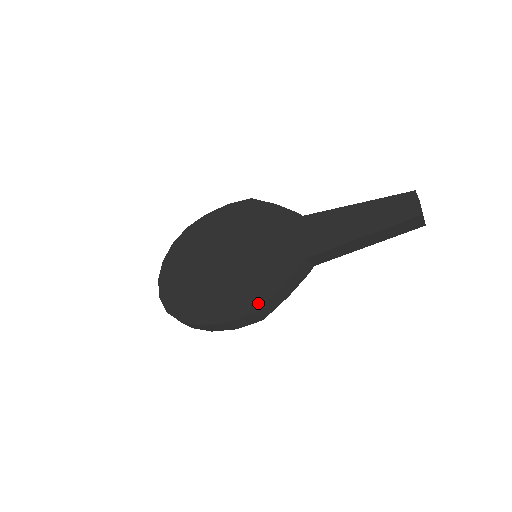
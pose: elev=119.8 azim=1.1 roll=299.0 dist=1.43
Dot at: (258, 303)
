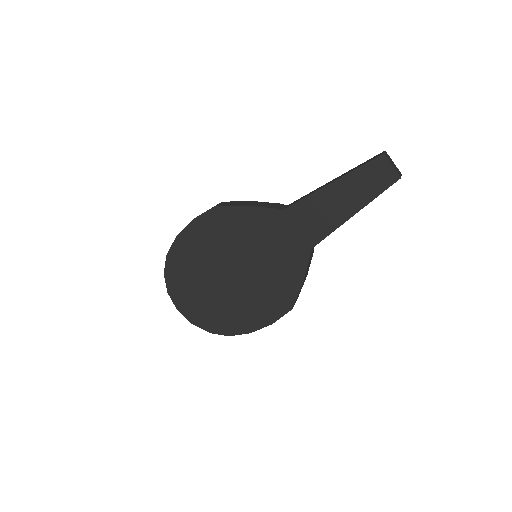
Dot at: (290, 301)
